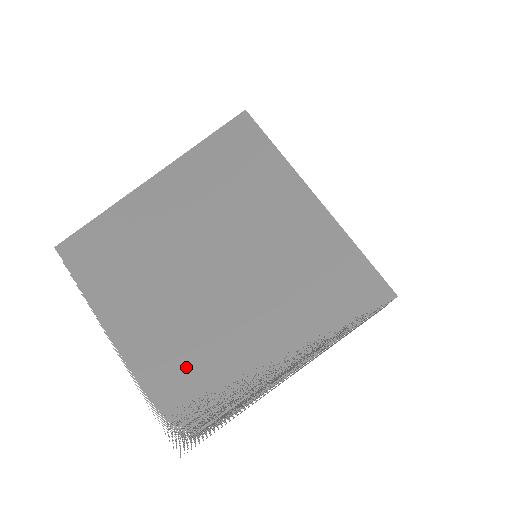
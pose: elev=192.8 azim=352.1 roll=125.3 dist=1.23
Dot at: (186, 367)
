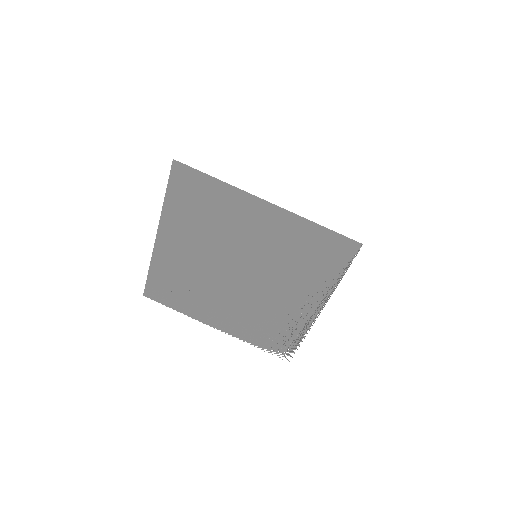
Dot at: (262, 326)
